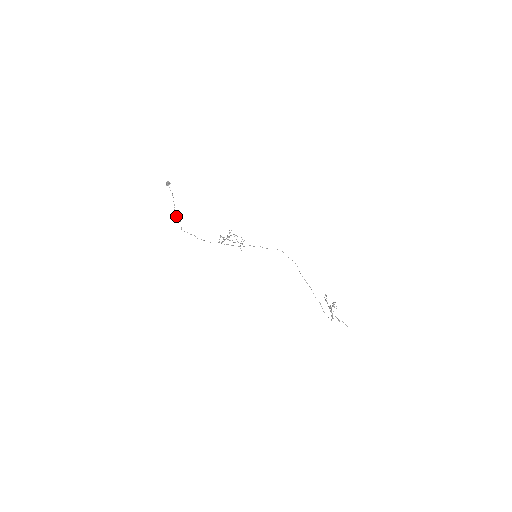
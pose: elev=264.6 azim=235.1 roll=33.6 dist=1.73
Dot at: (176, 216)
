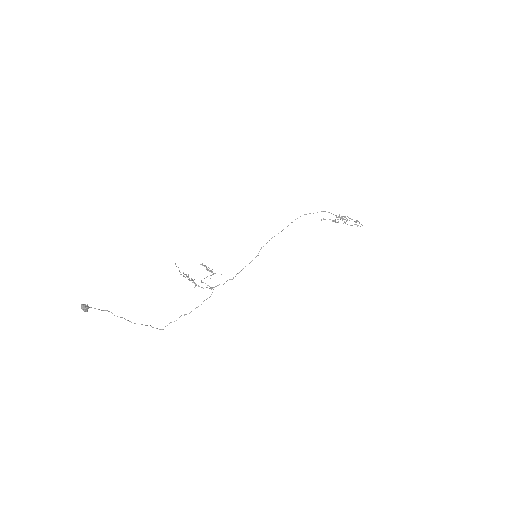
Dot at: occluded
